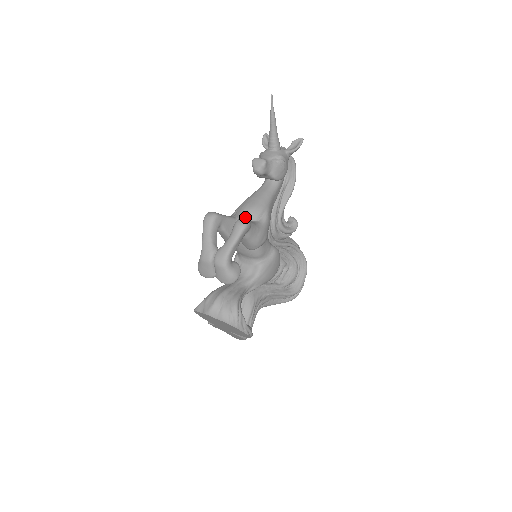
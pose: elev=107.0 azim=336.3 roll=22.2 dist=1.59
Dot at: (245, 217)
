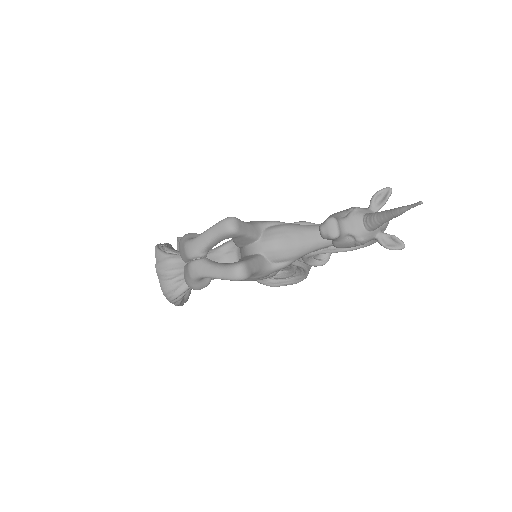
Dot at: (265, 249)
